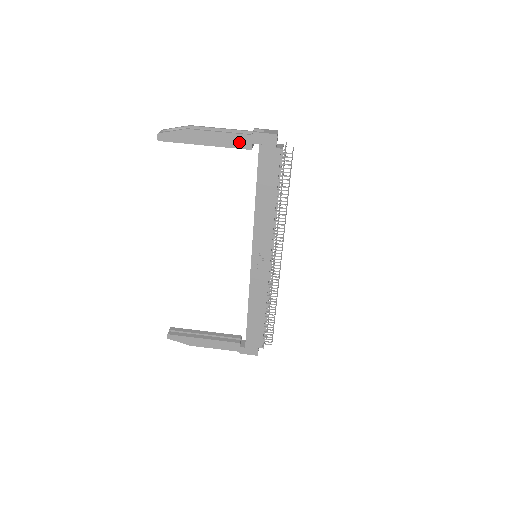
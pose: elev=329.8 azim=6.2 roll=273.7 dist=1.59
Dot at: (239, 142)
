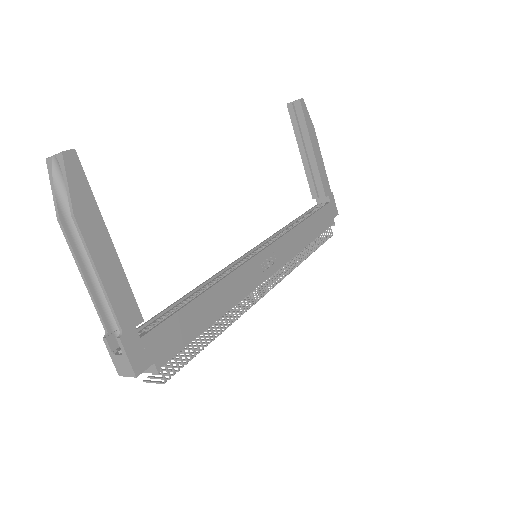
Dot at: (325, 182)
